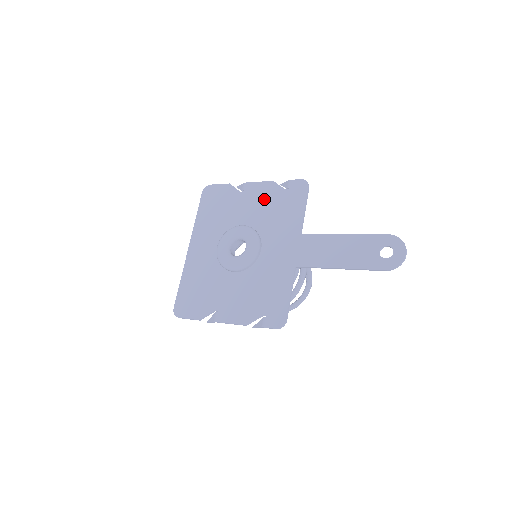
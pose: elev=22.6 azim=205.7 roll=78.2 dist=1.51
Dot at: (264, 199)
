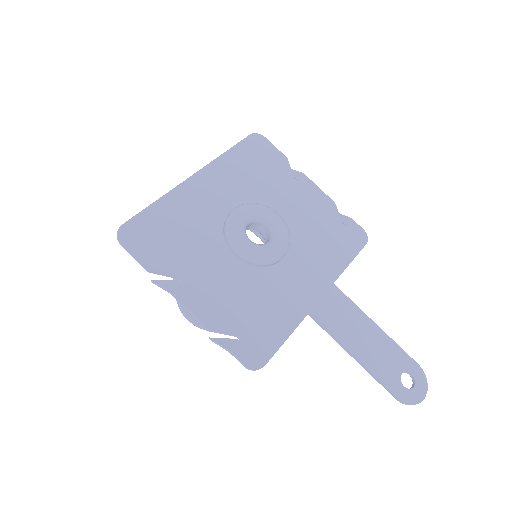
Dot at: (316, 211)
